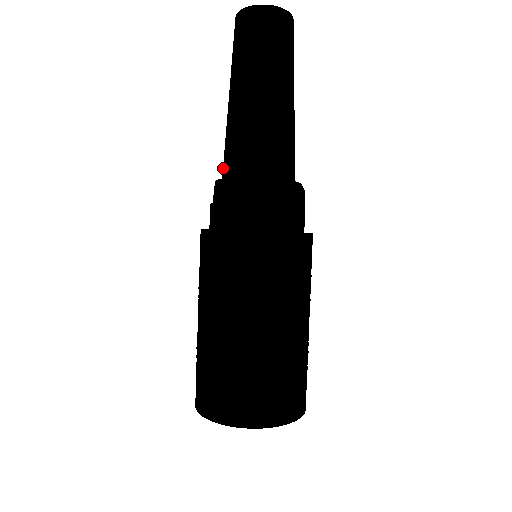
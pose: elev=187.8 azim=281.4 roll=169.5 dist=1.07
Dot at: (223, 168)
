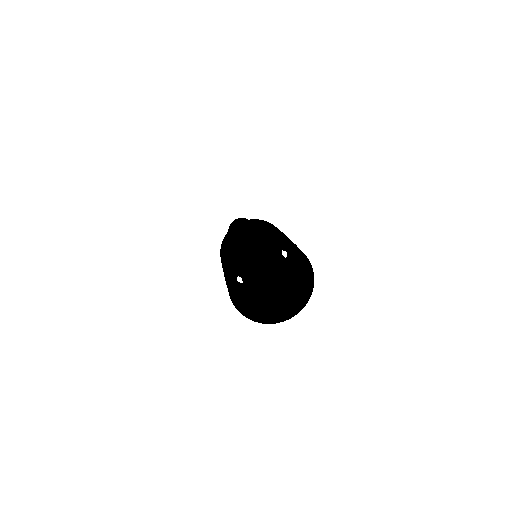
Dot at: occluded
